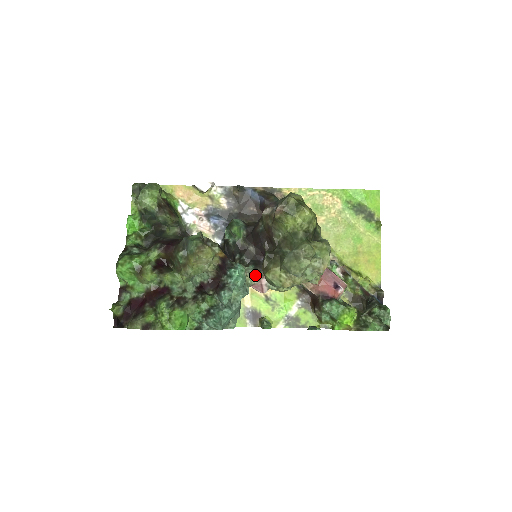
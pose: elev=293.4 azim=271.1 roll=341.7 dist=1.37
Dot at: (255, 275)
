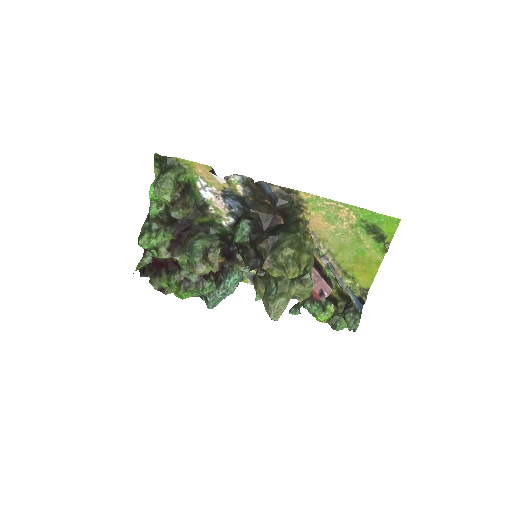
Dot at: occluded
